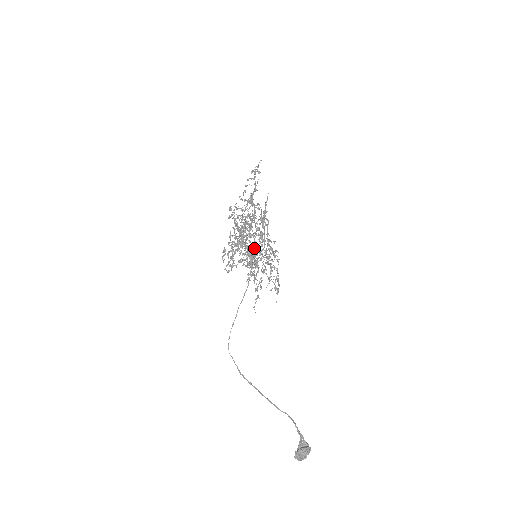
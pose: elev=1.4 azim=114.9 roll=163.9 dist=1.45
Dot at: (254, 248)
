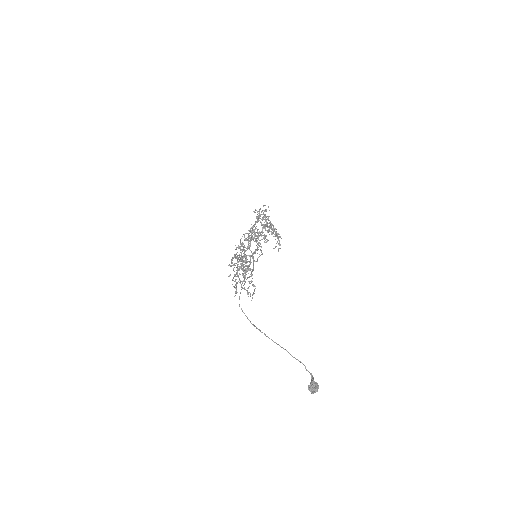
Dot at: (279, 240)
